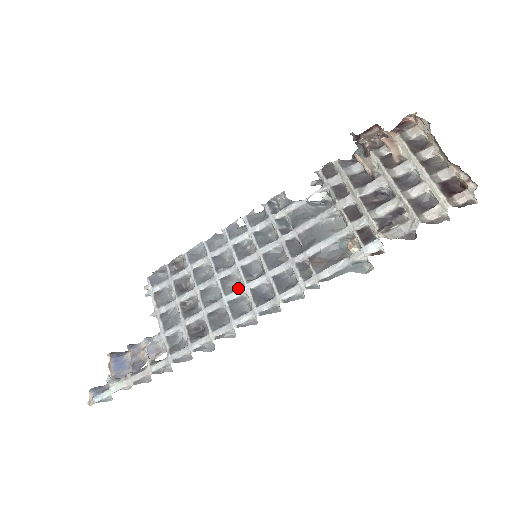
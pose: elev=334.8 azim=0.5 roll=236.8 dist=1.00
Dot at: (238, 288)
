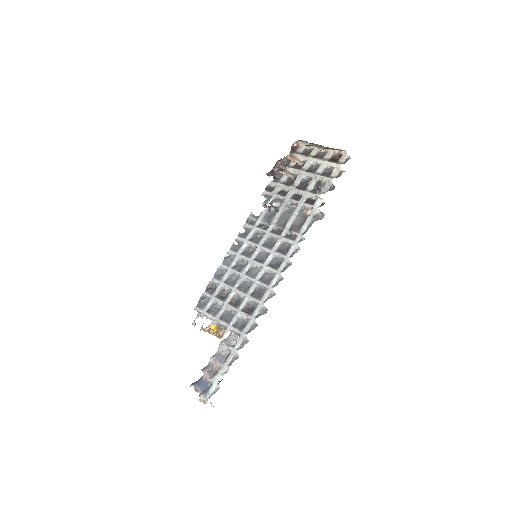
Dot at: (259, 271)
